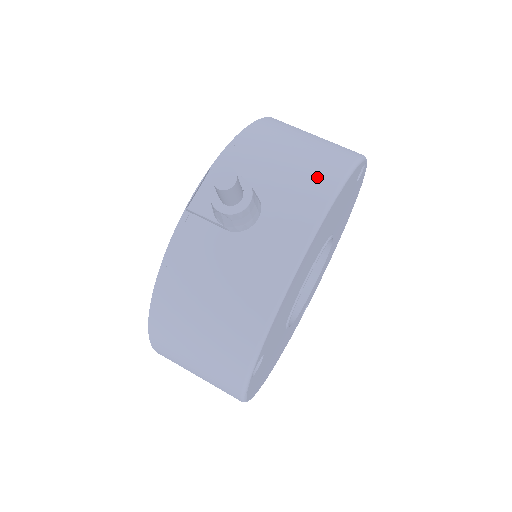
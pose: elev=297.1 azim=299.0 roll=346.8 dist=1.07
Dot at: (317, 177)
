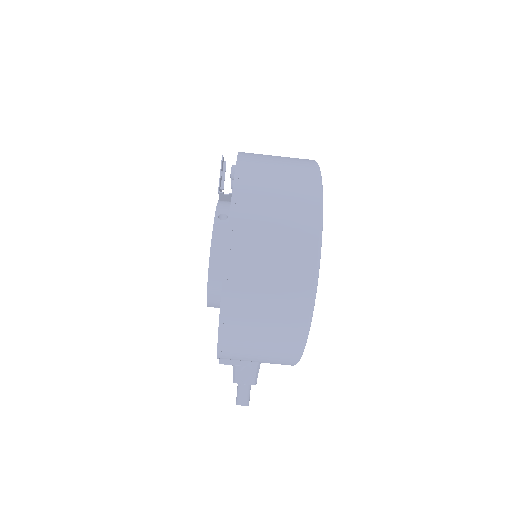
Dot at: (283, 358)
